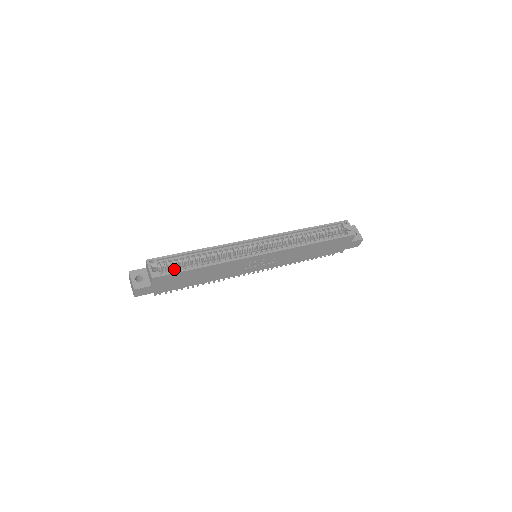
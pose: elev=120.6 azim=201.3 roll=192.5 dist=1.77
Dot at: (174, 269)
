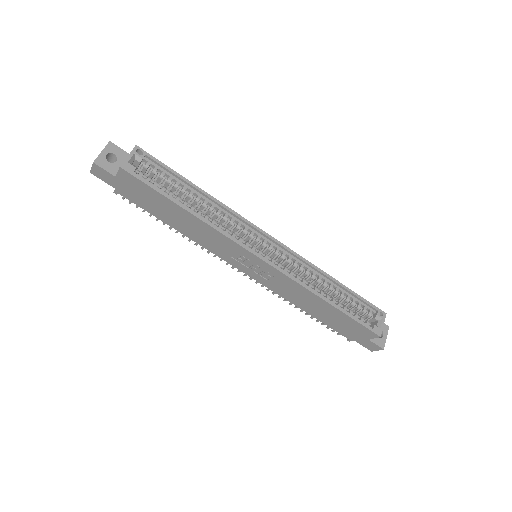
Dot at: (155, 182)
